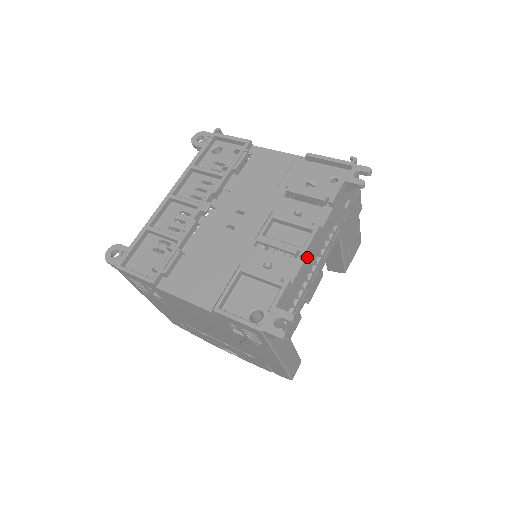
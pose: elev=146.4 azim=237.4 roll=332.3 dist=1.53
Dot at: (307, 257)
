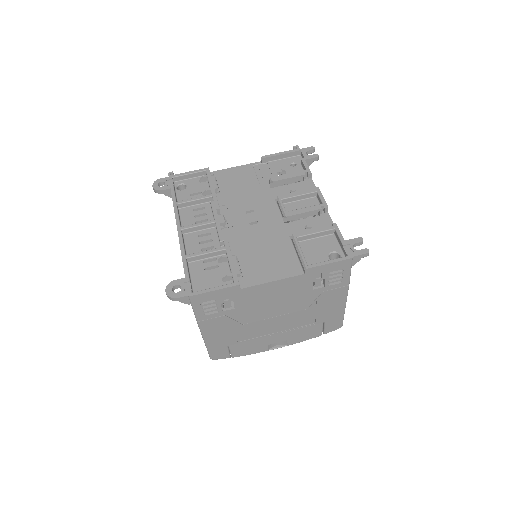
Dot at: occluded
